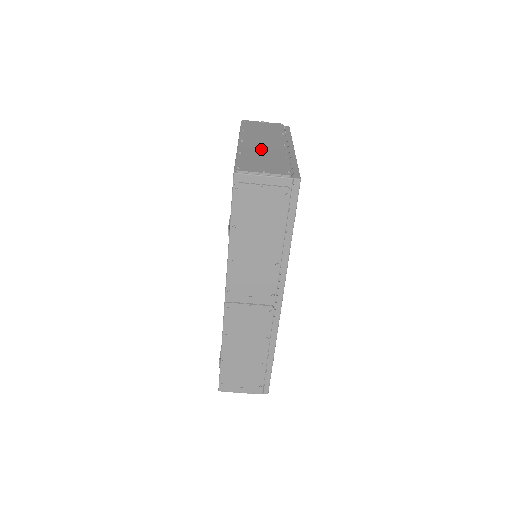
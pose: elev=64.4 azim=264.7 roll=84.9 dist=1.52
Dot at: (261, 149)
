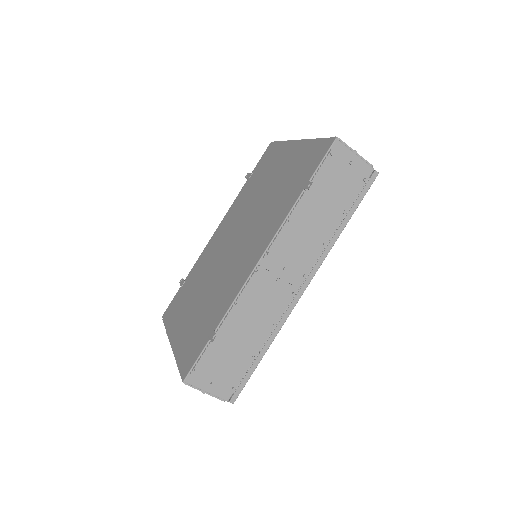
Dot at: occluded
